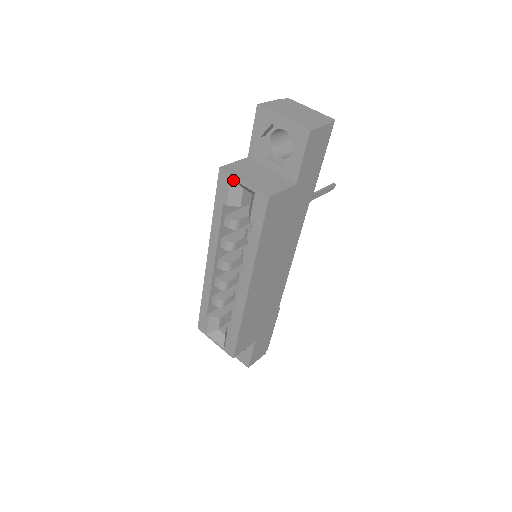
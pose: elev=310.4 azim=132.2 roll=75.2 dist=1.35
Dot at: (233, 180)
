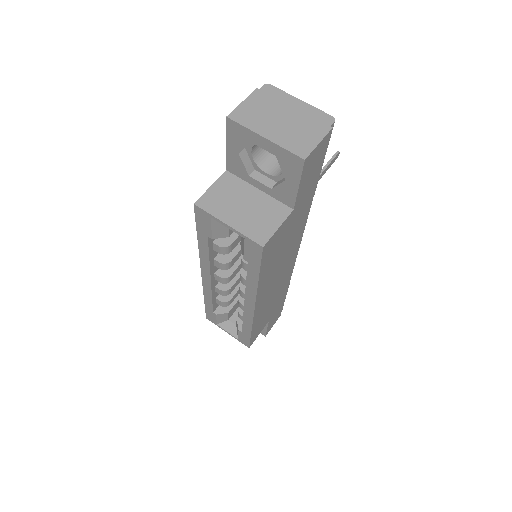
Dot at: (214, 218)
